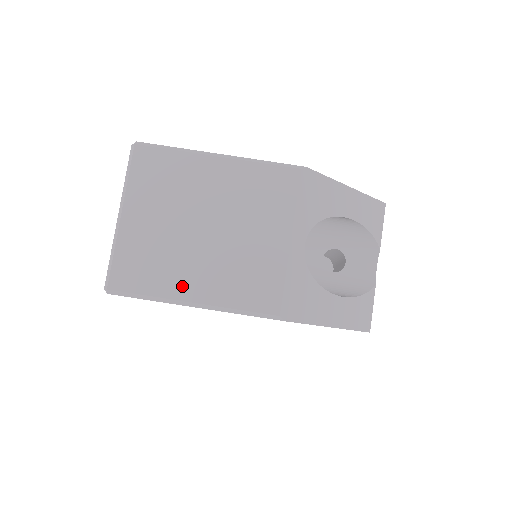
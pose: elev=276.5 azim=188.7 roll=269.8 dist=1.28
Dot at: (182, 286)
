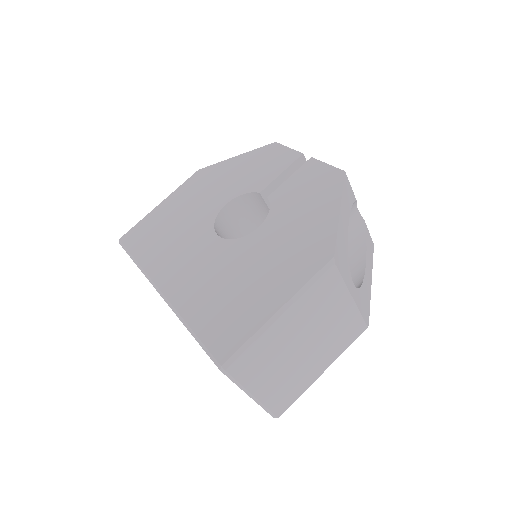
Dot at: (314, 375)
